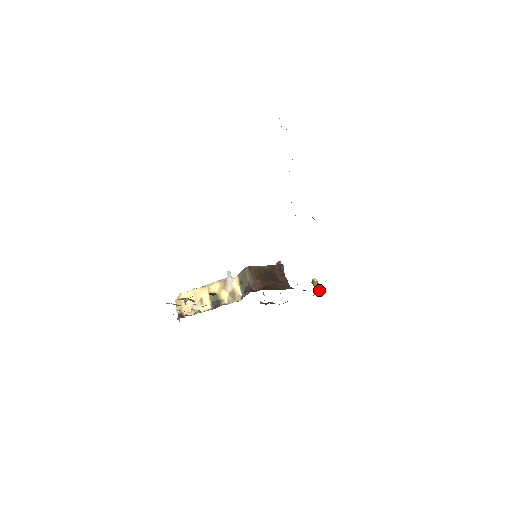
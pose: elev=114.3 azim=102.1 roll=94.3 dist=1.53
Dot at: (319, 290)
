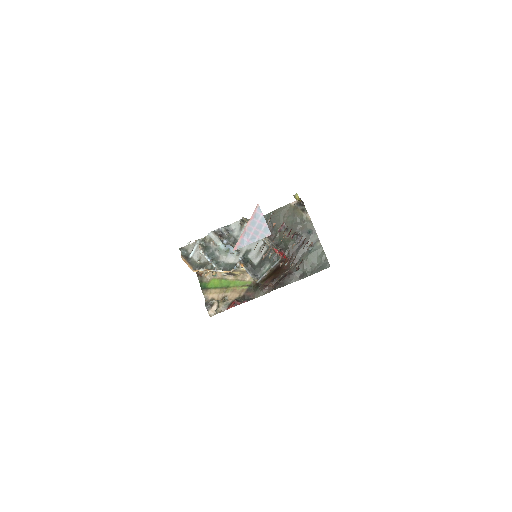
Dot at: occluded
